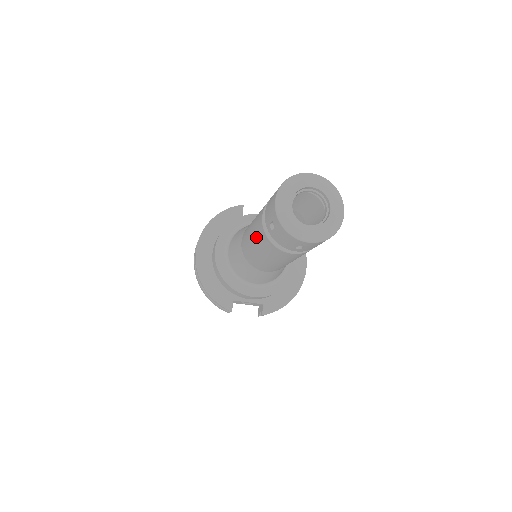
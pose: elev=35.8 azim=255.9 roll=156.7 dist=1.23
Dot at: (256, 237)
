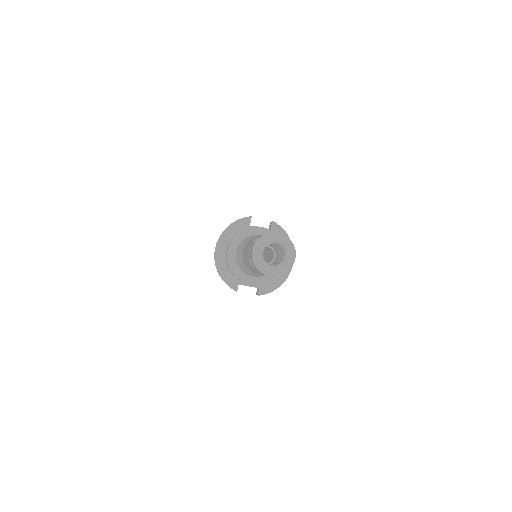
Dot at: (247, 259)
